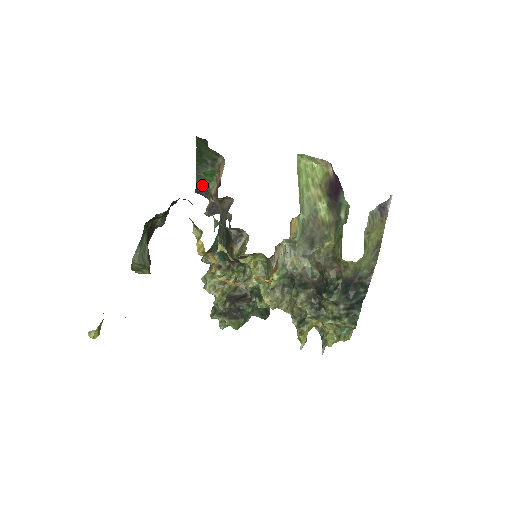
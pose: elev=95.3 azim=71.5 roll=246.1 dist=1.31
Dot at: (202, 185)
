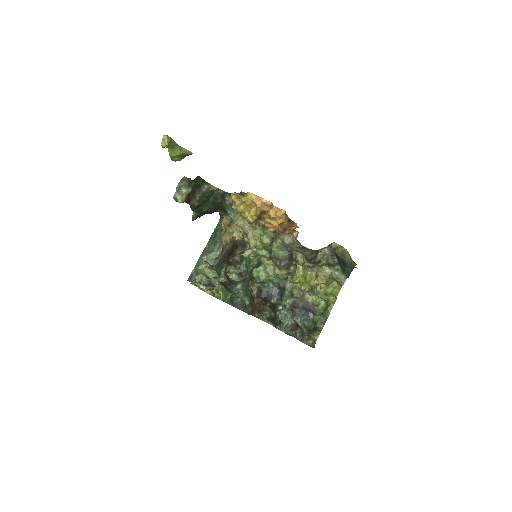
Dot at: (198, 271)
